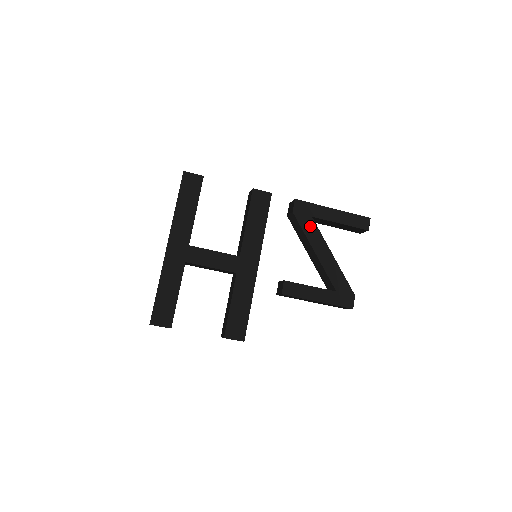
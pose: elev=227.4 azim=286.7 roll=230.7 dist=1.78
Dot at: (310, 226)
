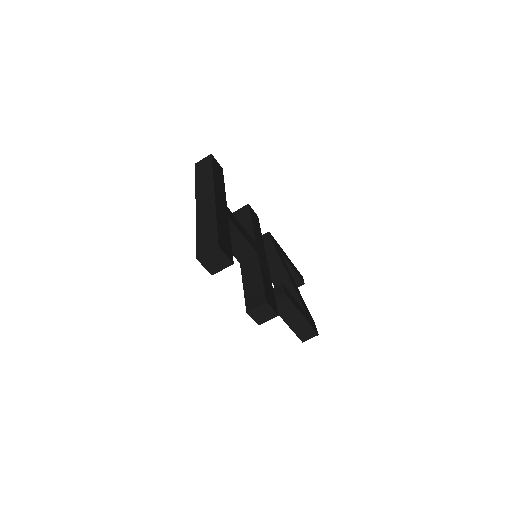
Dot at: (281, 256)
